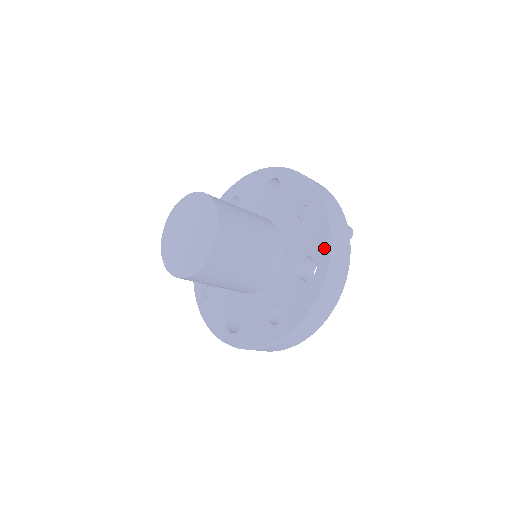
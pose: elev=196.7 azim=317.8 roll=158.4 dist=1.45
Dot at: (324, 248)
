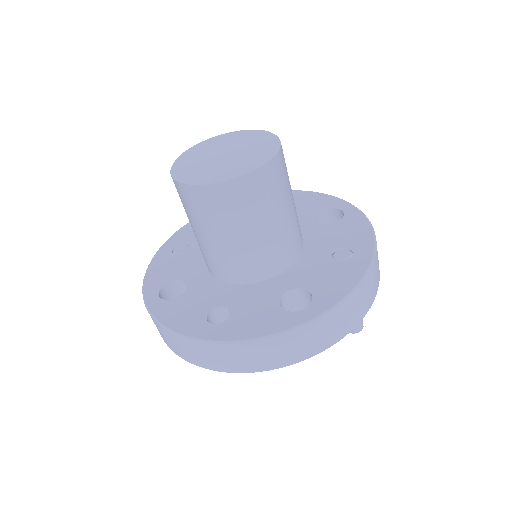
Dot at: (333, 296)
